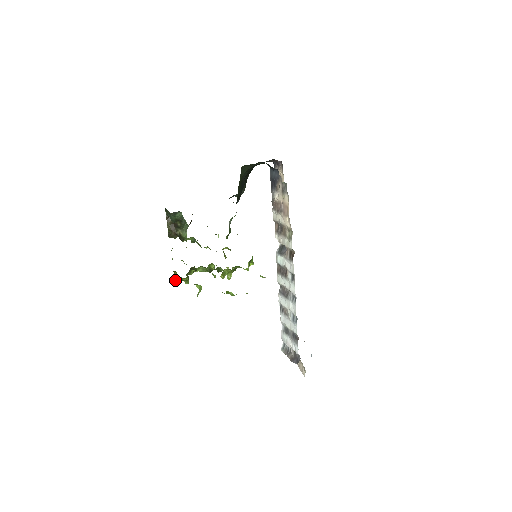
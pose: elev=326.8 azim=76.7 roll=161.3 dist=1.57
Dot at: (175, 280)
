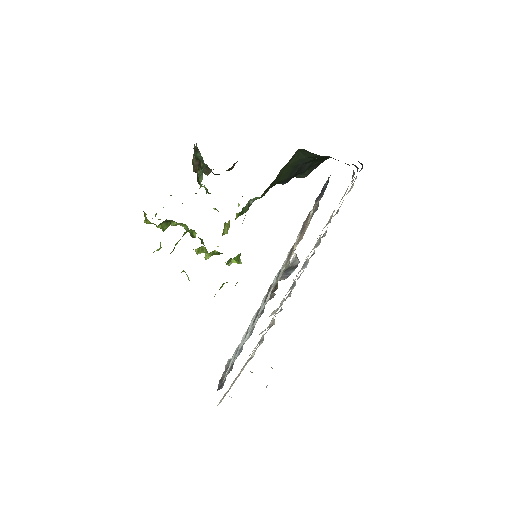
Dot at: (145, 220)
